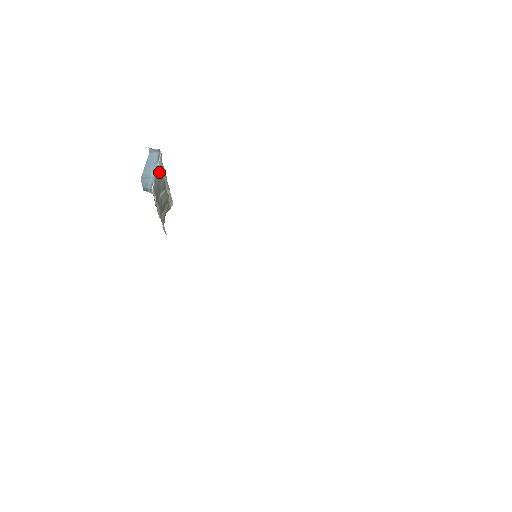
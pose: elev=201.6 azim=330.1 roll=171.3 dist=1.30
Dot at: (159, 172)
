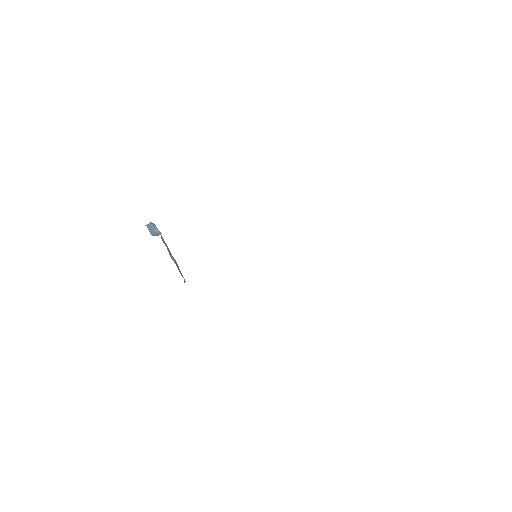
Dot at: occluded
